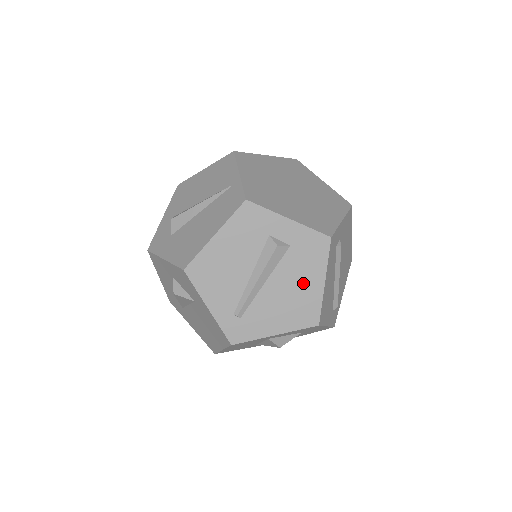
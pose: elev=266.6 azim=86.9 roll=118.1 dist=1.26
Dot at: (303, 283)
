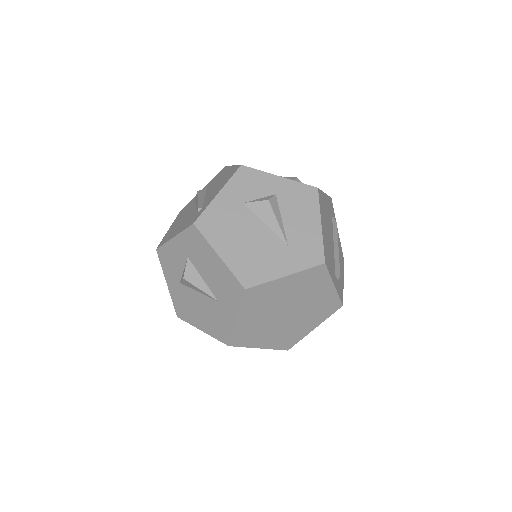
Dot at: occluded
